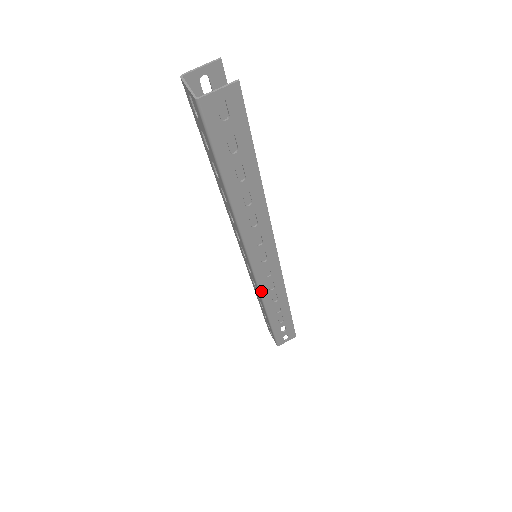
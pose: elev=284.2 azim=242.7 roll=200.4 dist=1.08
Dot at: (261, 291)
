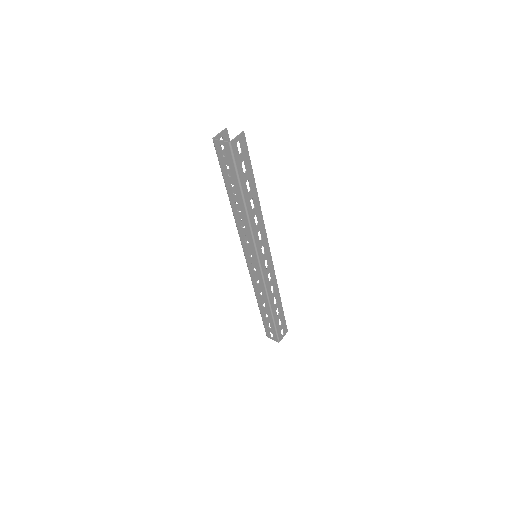
Dot at: (265, 282)
